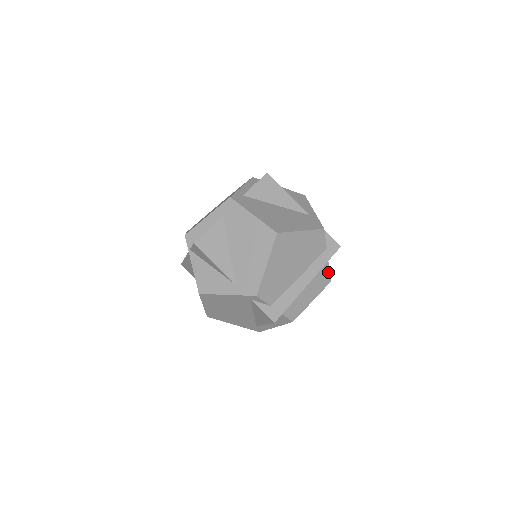
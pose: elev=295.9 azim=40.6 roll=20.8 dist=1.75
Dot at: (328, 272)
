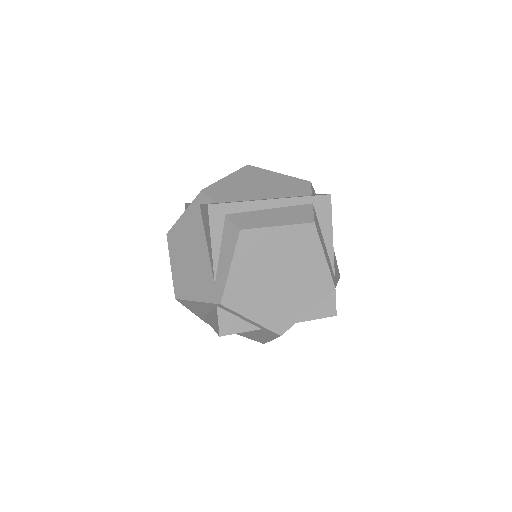
Dot at: (311, 213)
